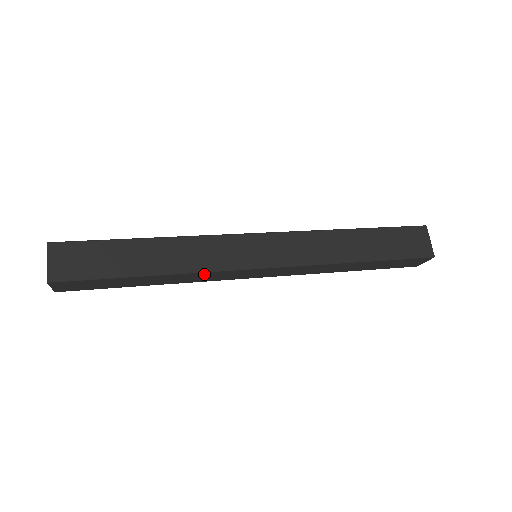
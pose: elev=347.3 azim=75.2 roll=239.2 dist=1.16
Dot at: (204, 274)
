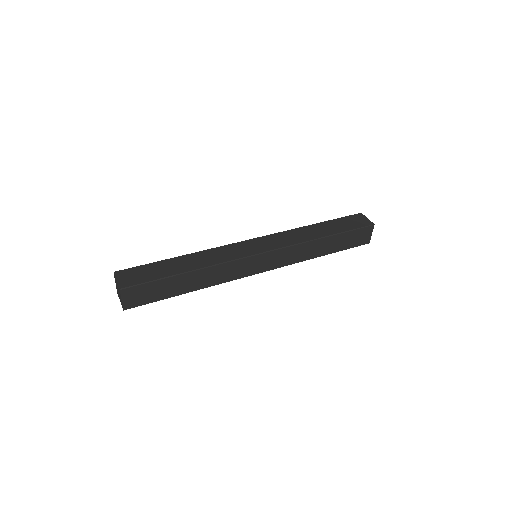
Dot at: occluded
